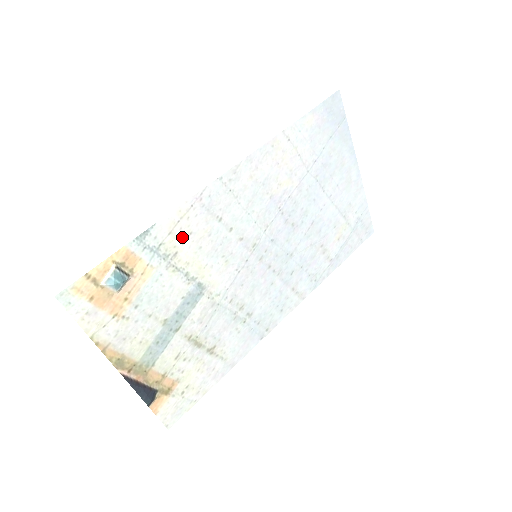
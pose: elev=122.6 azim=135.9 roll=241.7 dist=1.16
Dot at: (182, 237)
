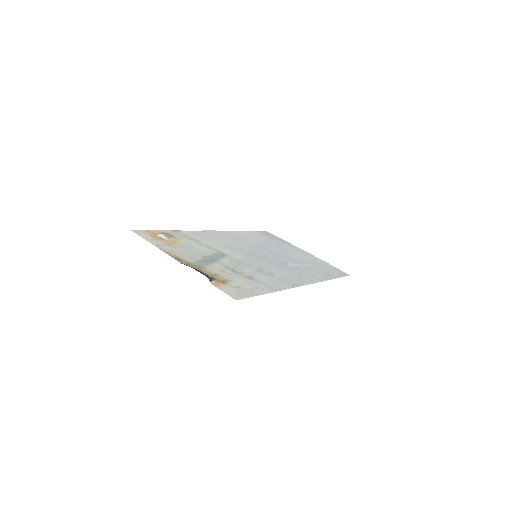
Dot at: (199, 238)
